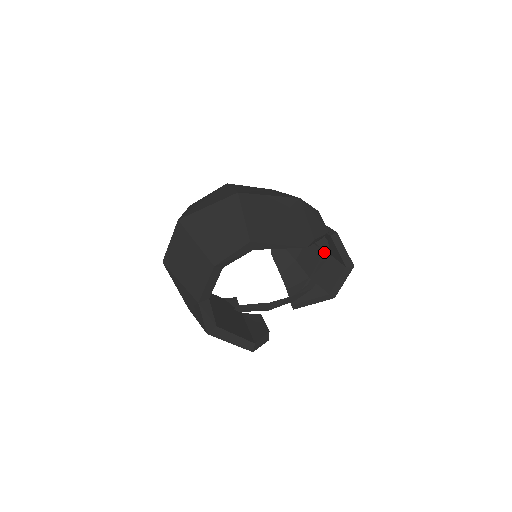
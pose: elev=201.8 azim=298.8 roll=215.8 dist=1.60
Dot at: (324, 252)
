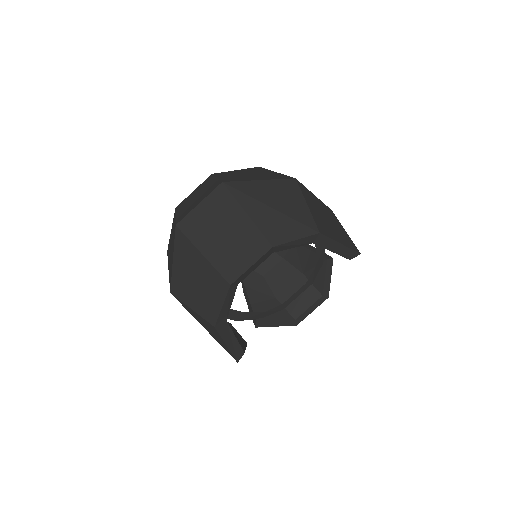
Dot at: (314, 274)
